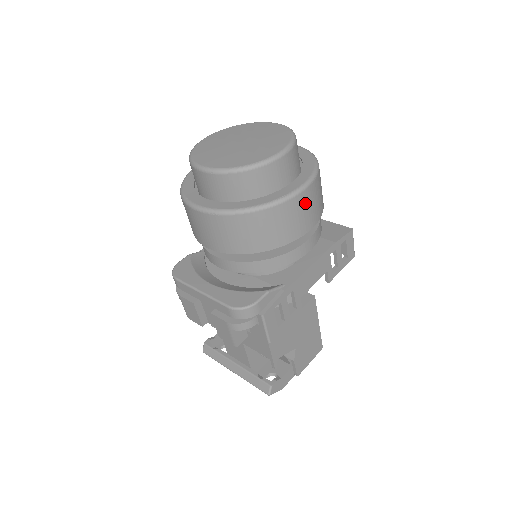
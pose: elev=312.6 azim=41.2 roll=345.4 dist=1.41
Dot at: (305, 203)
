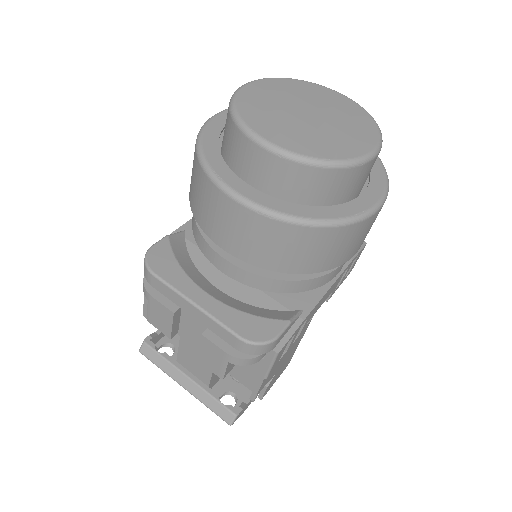
Dot at: (372, 223)
